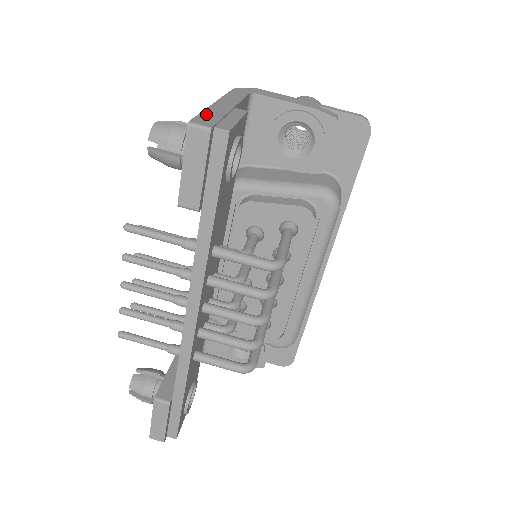
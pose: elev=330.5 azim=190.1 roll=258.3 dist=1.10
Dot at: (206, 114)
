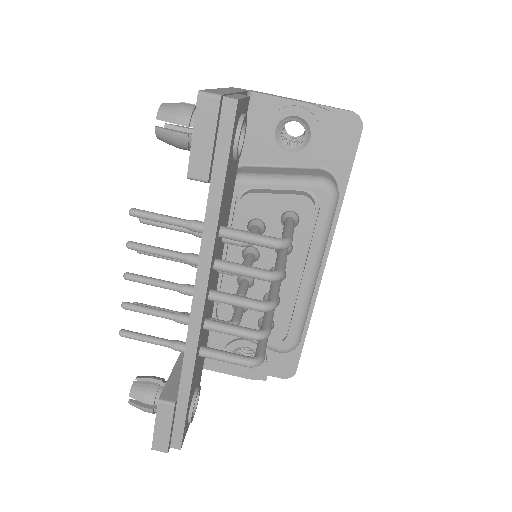
Dot at: (213, 90)
